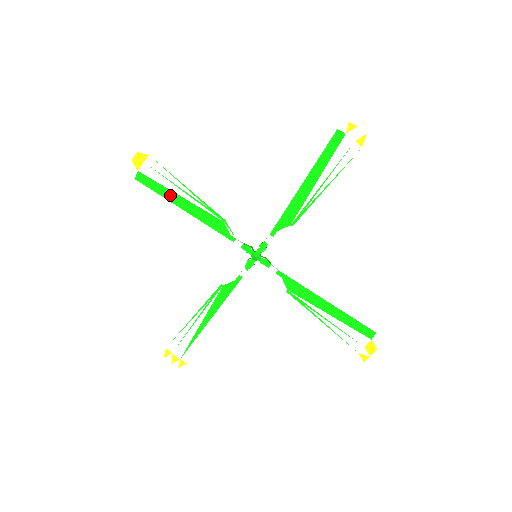
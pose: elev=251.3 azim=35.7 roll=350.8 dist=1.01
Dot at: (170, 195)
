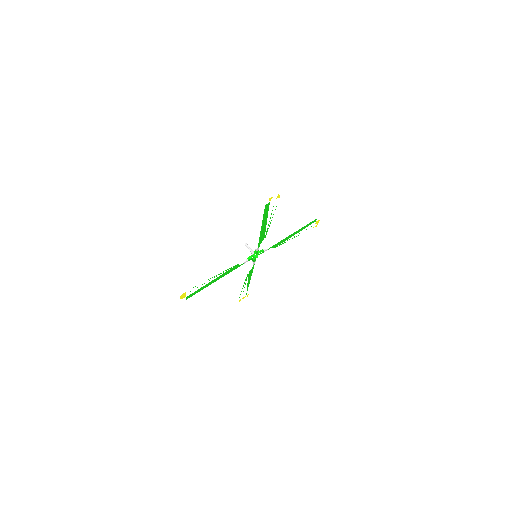
Dot at: (206, 286)
